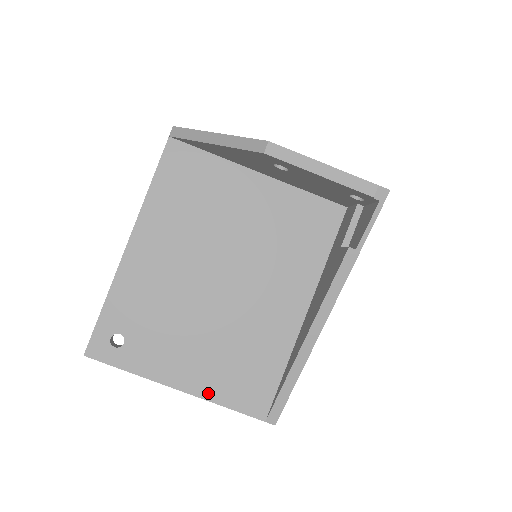
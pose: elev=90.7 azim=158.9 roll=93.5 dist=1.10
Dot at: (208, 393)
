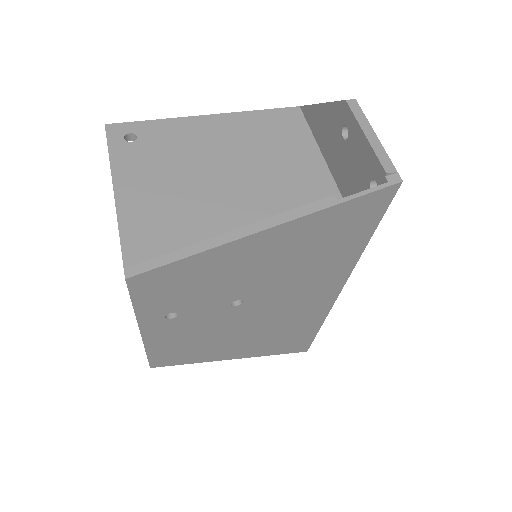
Dot at: (124, 212)
